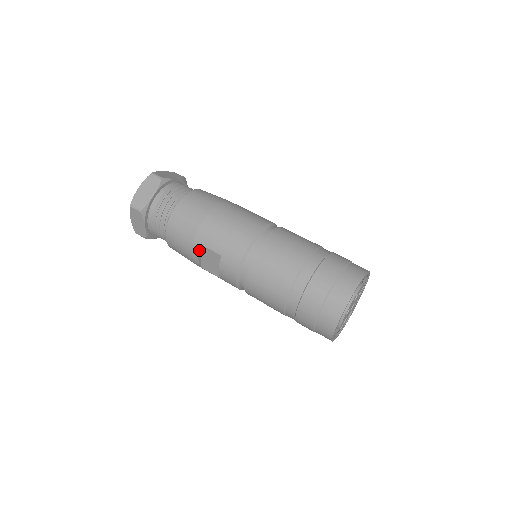
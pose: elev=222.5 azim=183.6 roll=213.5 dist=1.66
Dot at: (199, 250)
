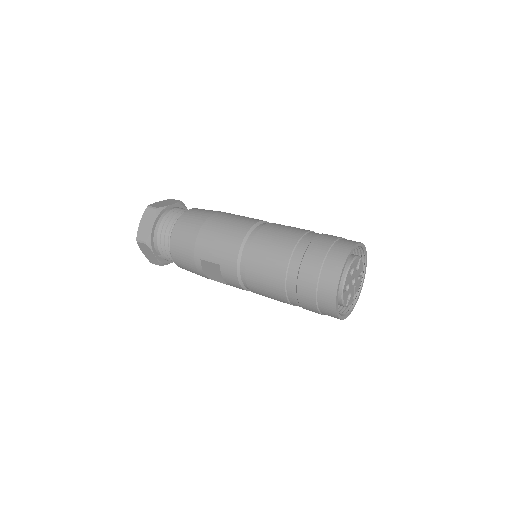
Dot at: (201, 265)
